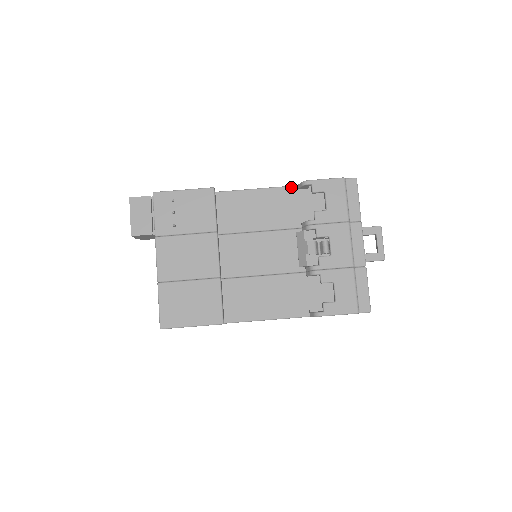
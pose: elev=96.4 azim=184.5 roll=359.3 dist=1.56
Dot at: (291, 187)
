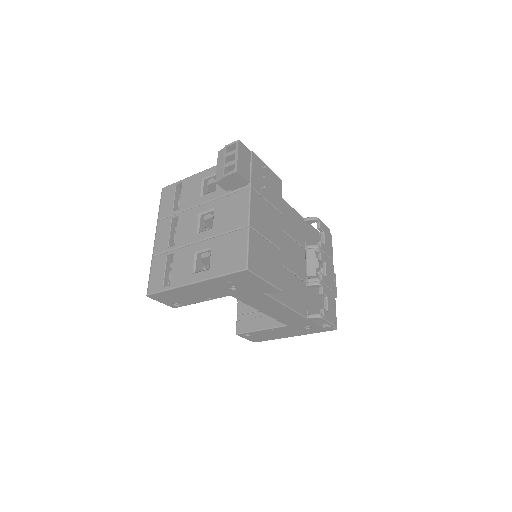
Dot at: occluded
